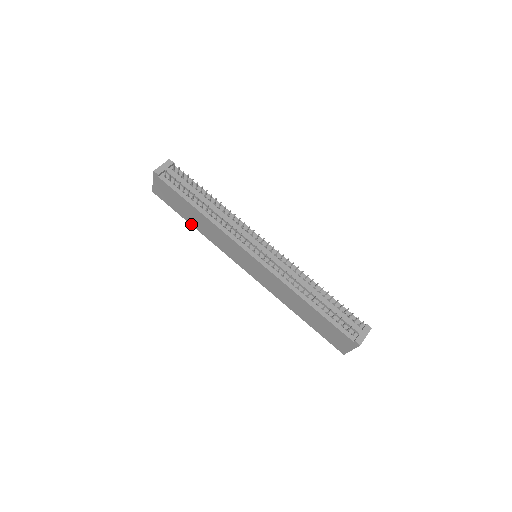
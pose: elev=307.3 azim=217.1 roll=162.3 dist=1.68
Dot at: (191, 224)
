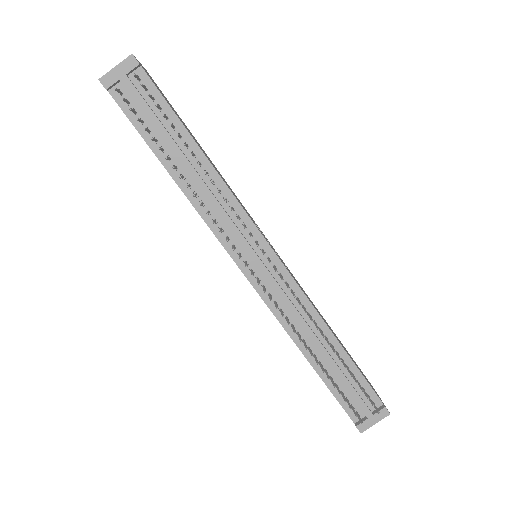
Dot at: occluded
